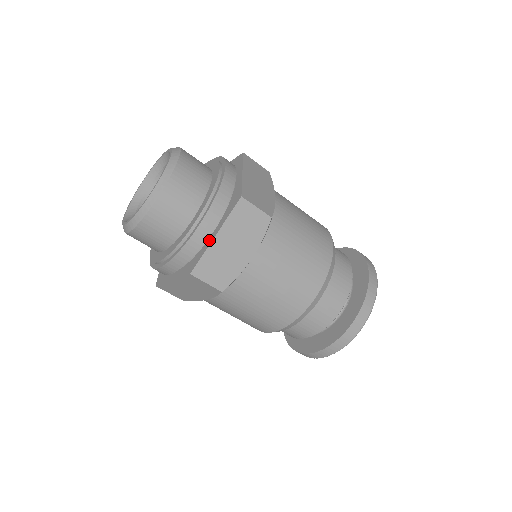
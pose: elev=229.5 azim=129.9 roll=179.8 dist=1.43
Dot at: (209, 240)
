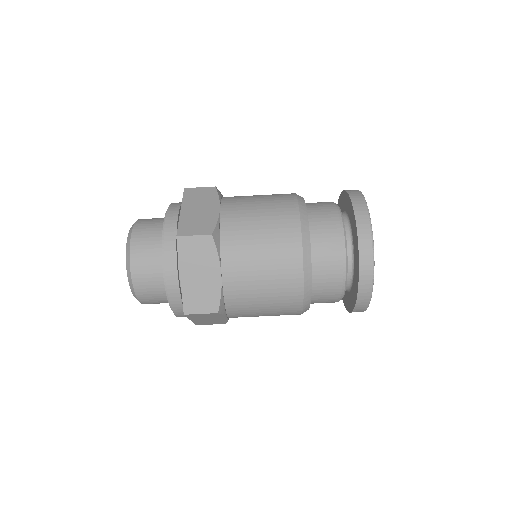
Dot at: occluded
